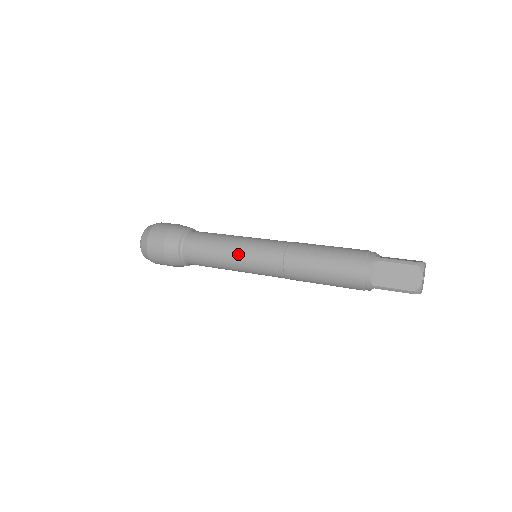
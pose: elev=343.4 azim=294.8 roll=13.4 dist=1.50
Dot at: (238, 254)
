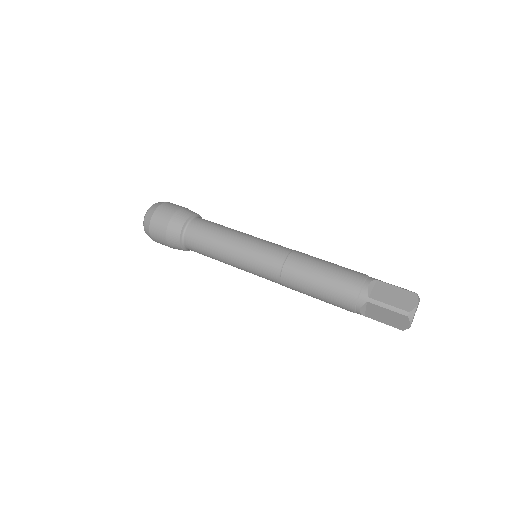
Dot at: (237, 264)
